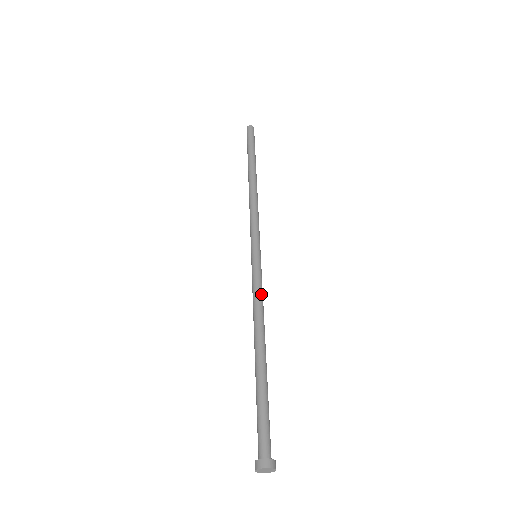
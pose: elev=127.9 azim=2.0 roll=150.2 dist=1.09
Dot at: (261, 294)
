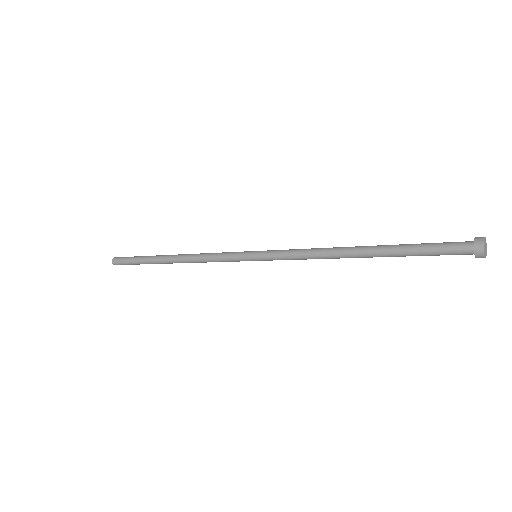
Dot at: (299, 249)
